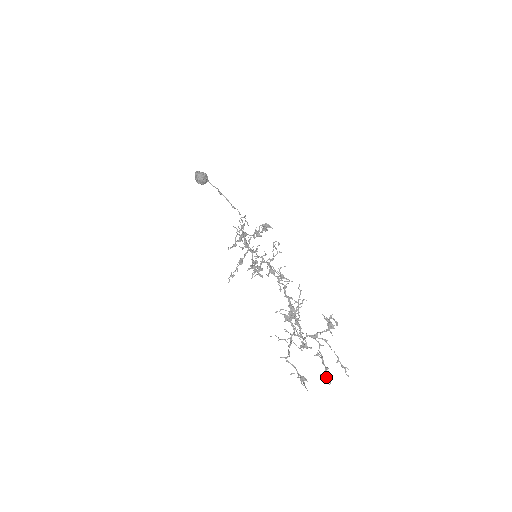
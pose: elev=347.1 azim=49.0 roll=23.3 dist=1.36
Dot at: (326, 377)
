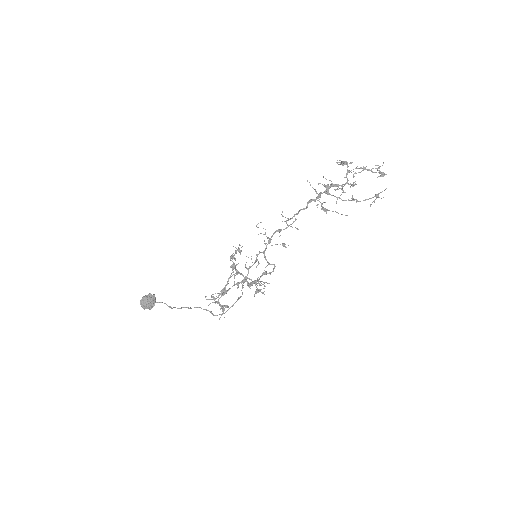
Dot at: (381, 172)
